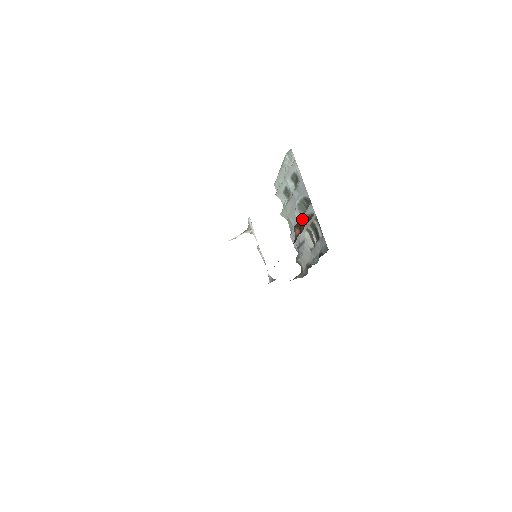
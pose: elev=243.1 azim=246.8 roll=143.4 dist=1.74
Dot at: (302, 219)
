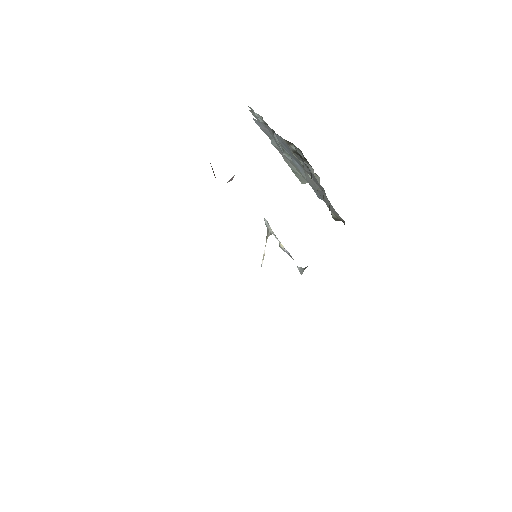
Dot at: occluded
